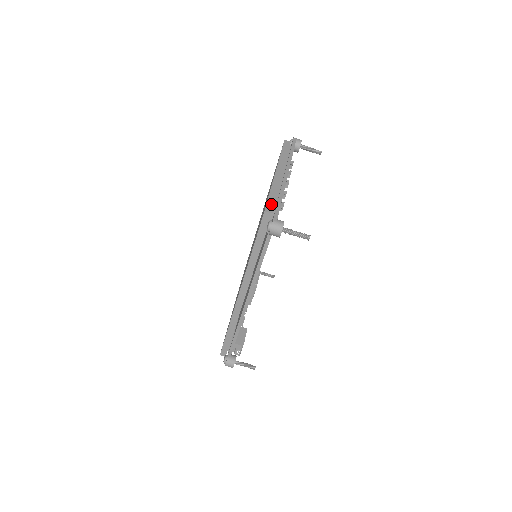
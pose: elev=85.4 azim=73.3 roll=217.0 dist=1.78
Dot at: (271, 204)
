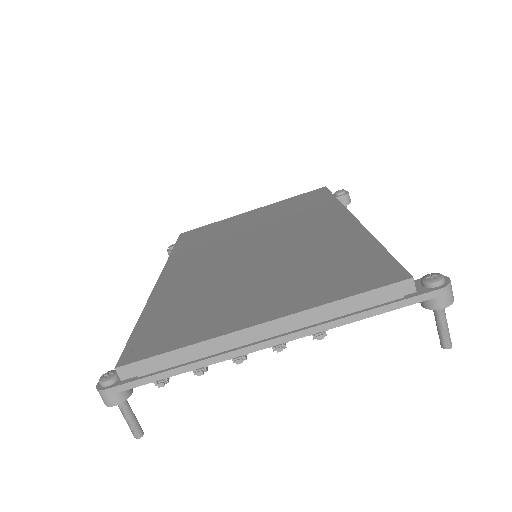
Dot at: (144, 368)
